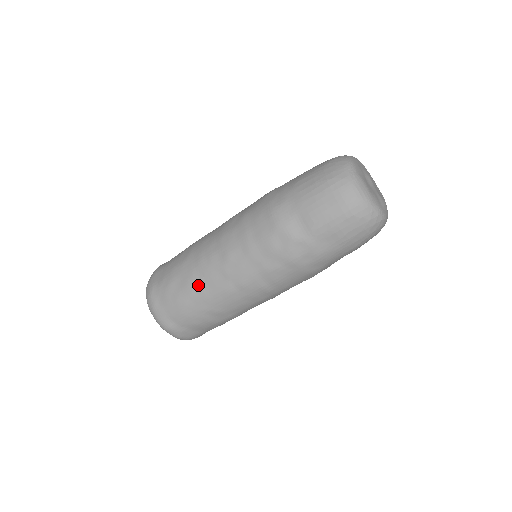
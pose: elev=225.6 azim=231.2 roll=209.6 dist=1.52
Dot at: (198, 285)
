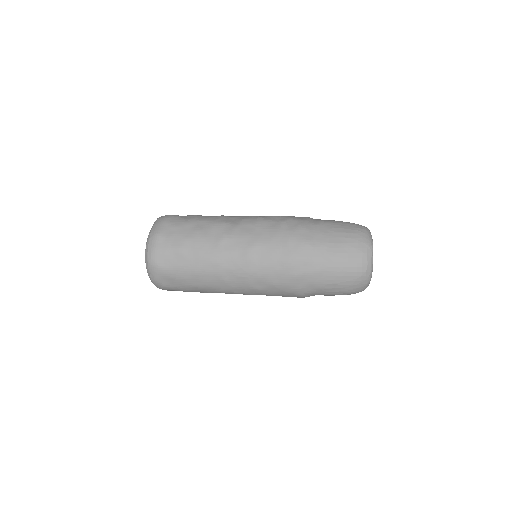
Dot at: occluded
